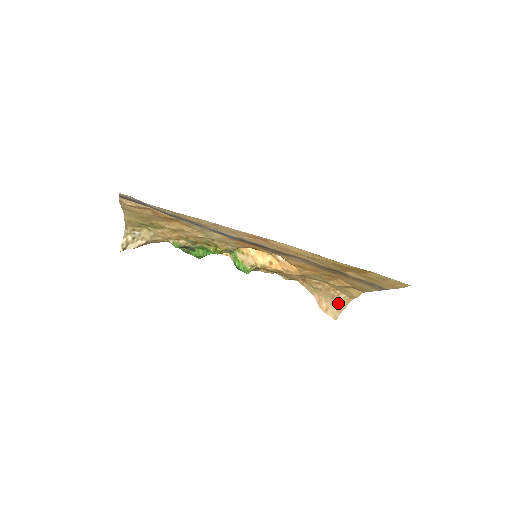
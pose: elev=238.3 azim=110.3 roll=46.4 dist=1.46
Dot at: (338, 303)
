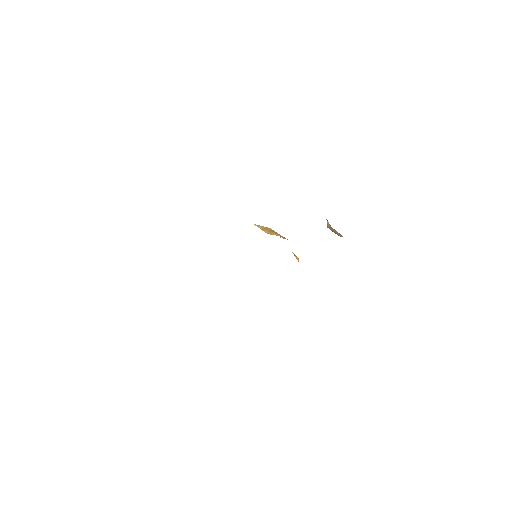
Dot at: occluded
